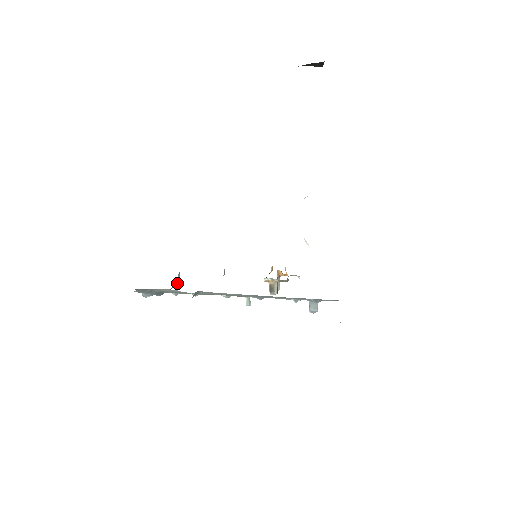
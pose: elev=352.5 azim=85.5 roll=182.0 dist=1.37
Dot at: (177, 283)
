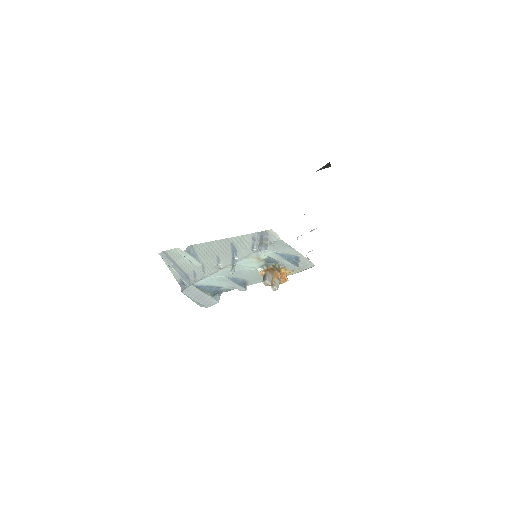
Dot at: (208, 290)
